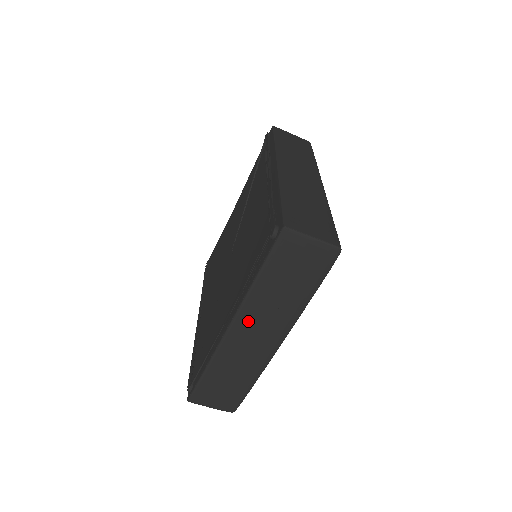
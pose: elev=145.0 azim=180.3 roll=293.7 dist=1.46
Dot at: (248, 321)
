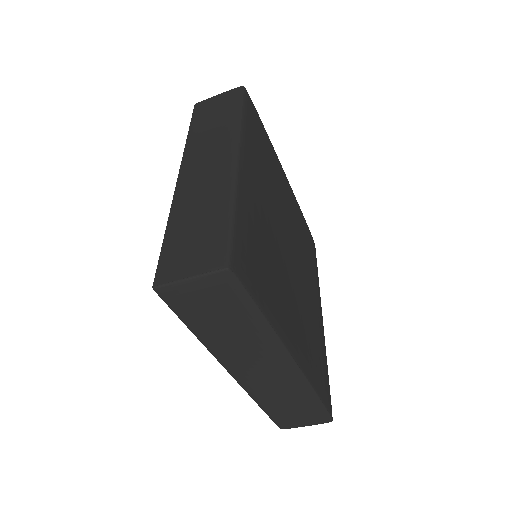
Dot at: (237, 364)
